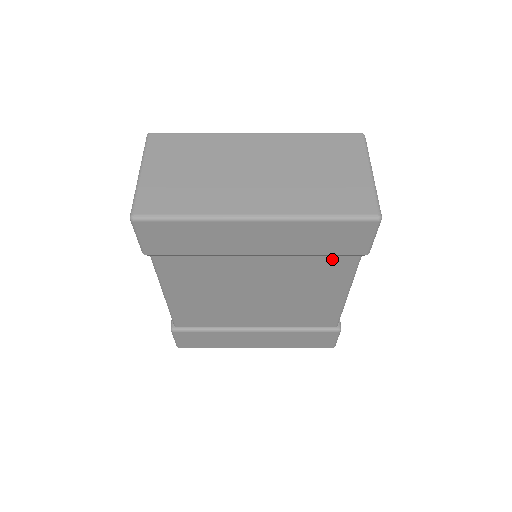
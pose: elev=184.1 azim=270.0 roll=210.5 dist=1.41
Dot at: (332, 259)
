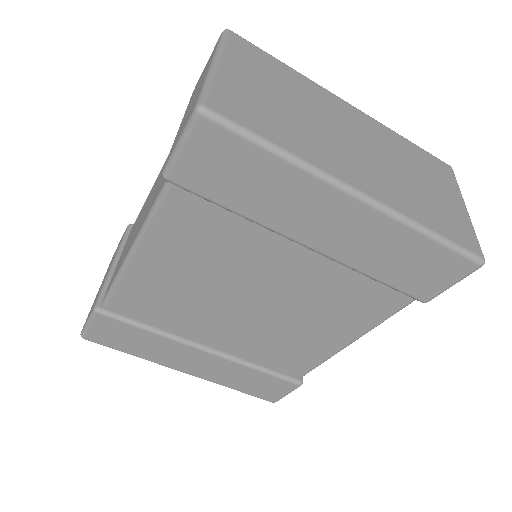
Dot at: (381, 292)
